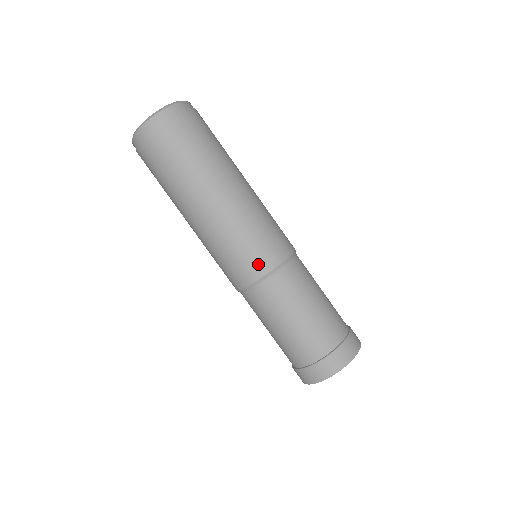
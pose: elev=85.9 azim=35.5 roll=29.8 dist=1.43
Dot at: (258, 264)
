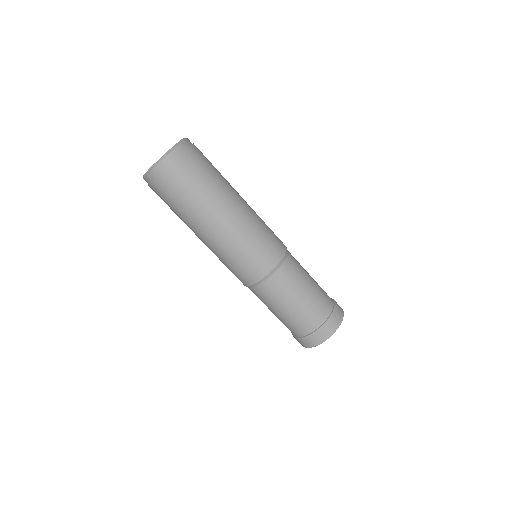
Dot at: (274, 254)
